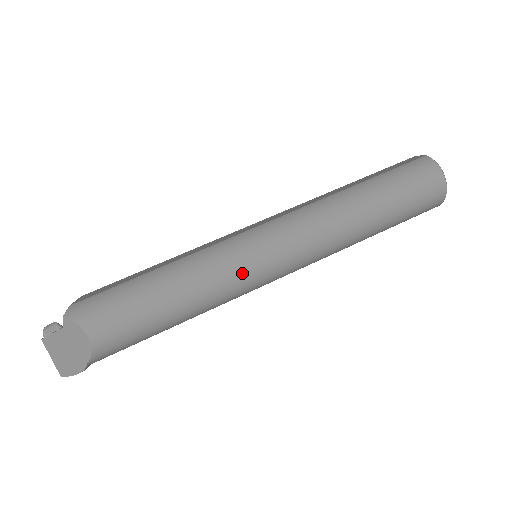
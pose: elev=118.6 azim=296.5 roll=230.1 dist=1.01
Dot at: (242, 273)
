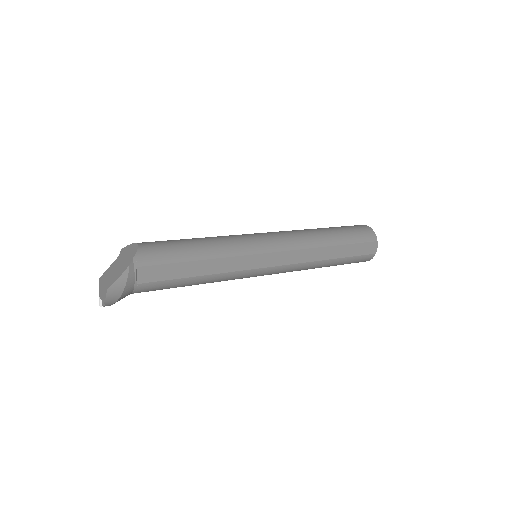
Dot at: (242, 236)
